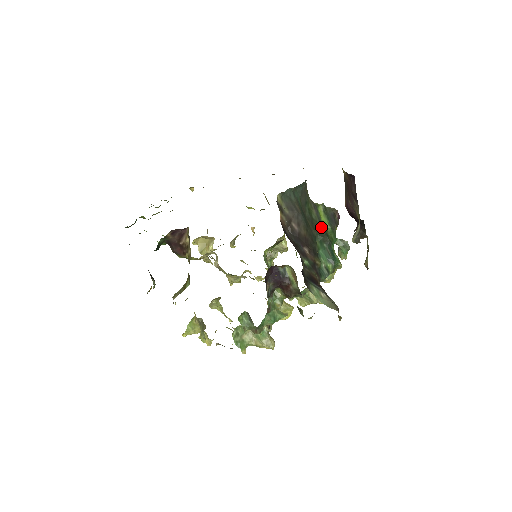
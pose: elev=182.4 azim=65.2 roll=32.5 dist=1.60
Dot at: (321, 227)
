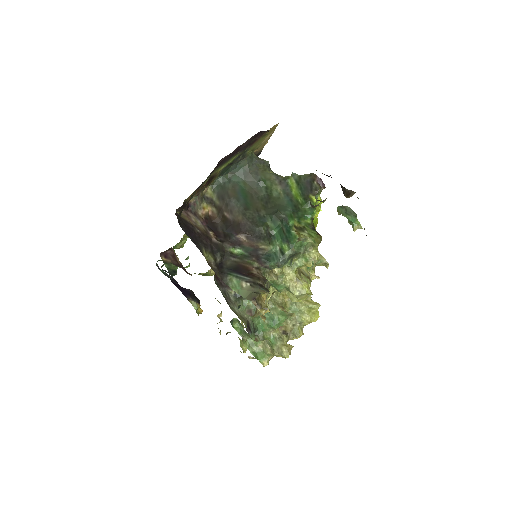
Dot at: (284, 203)
